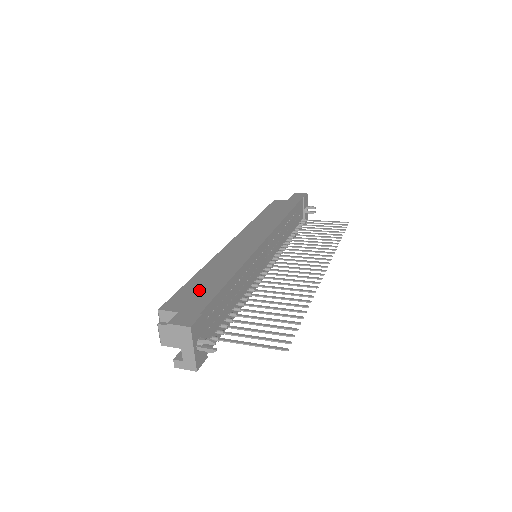
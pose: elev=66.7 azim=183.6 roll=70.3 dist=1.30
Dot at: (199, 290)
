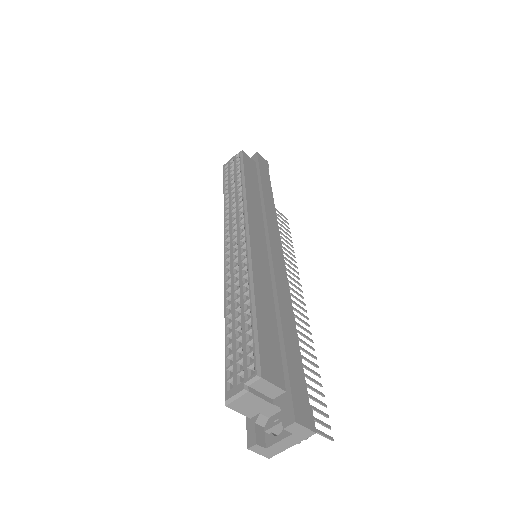
Dot at: (285, 349)
